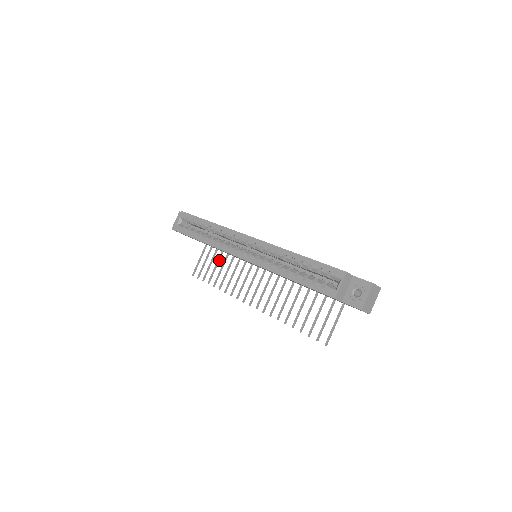
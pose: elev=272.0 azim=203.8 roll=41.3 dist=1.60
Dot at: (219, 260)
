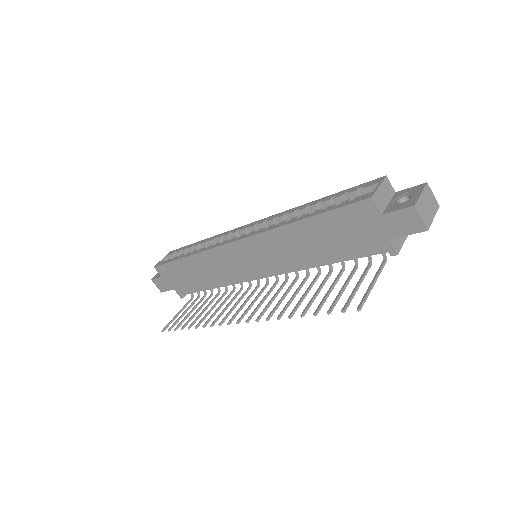
Dot at: (203, 305)
